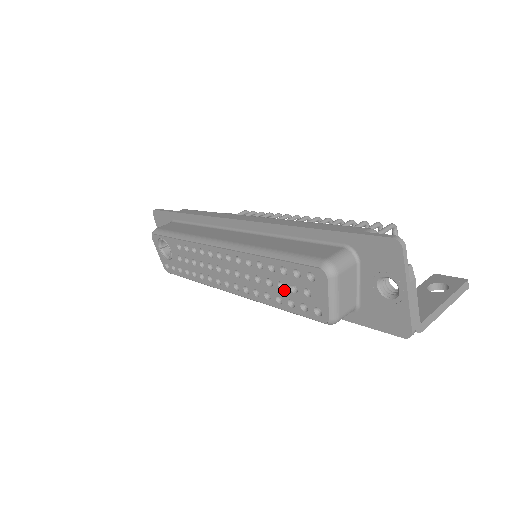
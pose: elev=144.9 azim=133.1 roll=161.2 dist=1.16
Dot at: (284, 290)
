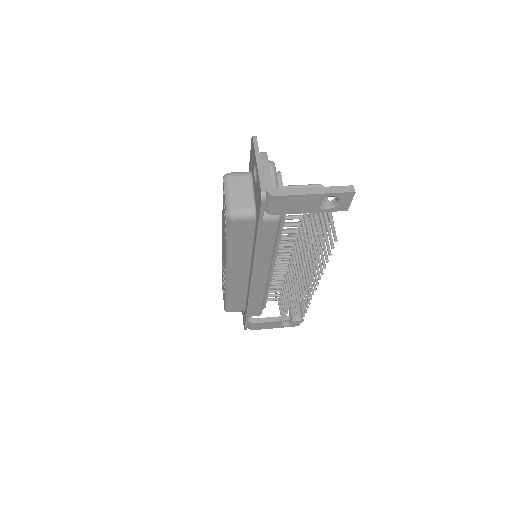
Dot at: (224, 223)
